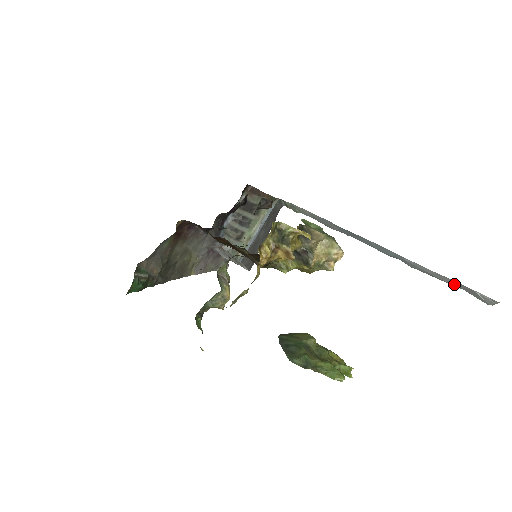
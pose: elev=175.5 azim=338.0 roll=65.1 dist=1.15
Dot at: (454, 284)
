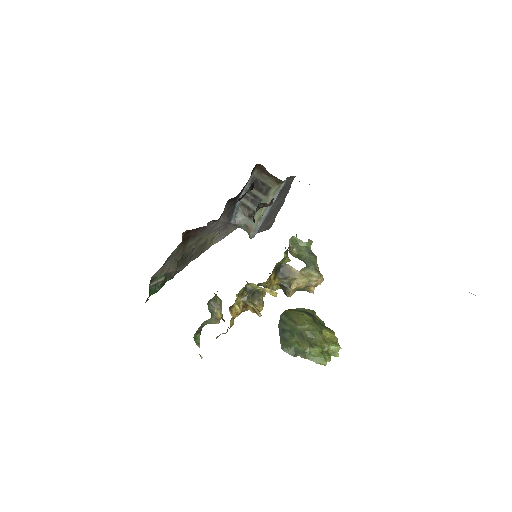
Dot at: occluded
